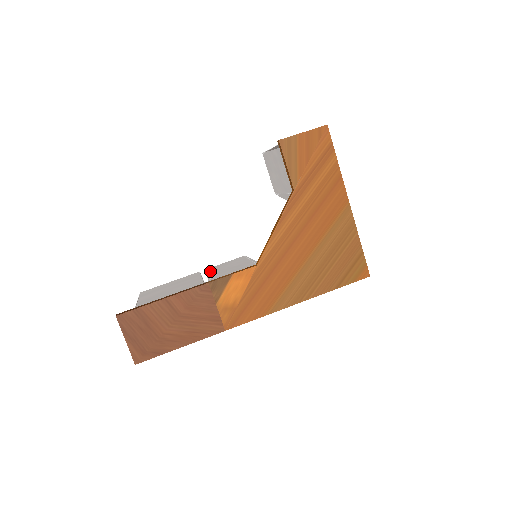
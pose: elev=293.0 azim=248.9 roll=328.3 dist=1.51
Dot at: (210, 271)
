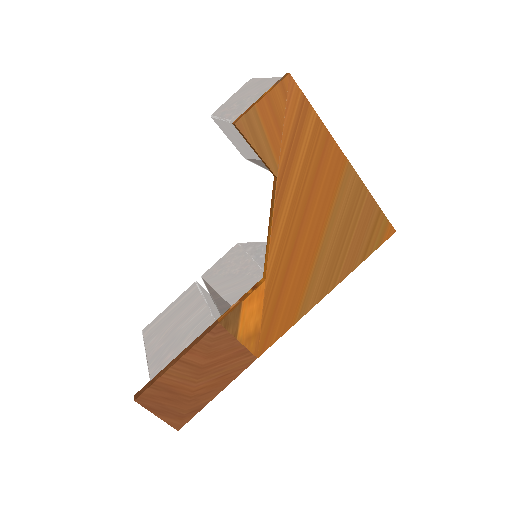
Dot at: (209, 283)
